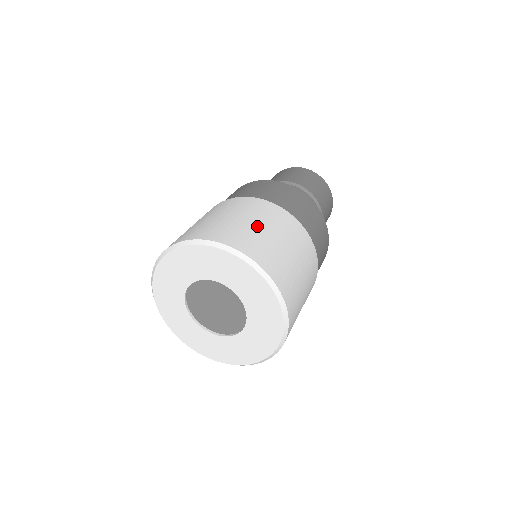
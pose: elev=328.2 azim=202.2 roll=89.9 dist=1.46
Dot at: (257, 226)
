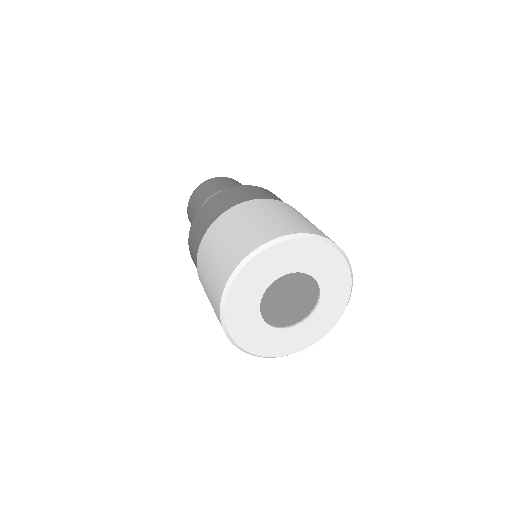
Dot at: (268, 217)
